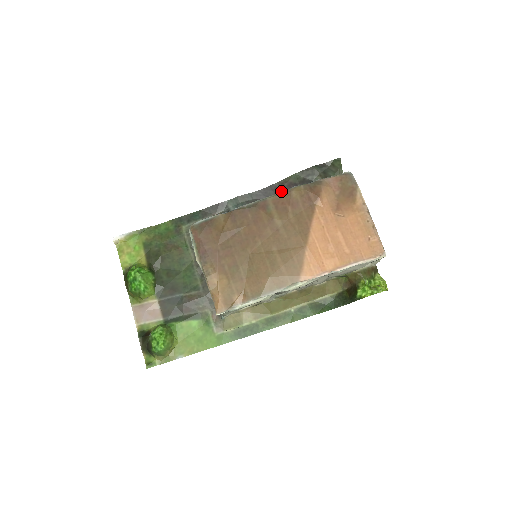
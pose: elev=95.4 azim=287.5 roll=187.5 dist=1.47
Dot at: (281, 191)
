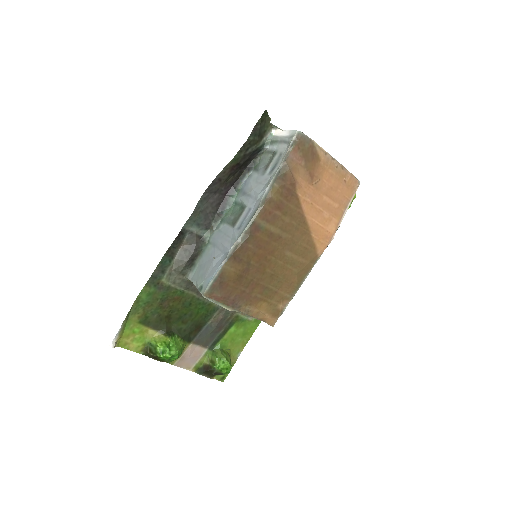
Dot at: (226, 179)
